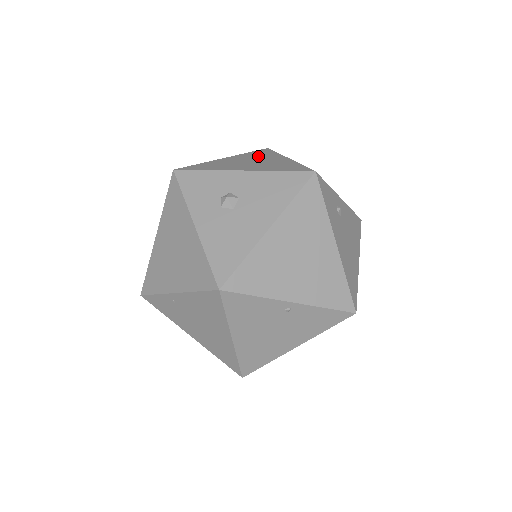
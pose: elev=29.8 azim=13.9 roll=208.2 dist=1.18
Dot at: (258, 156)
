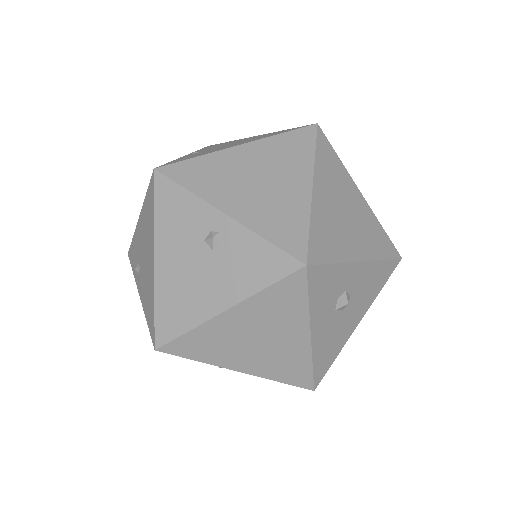
Dot at: (336, 181)
